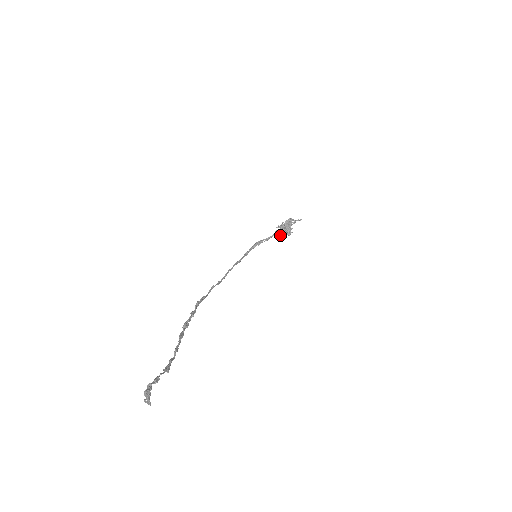
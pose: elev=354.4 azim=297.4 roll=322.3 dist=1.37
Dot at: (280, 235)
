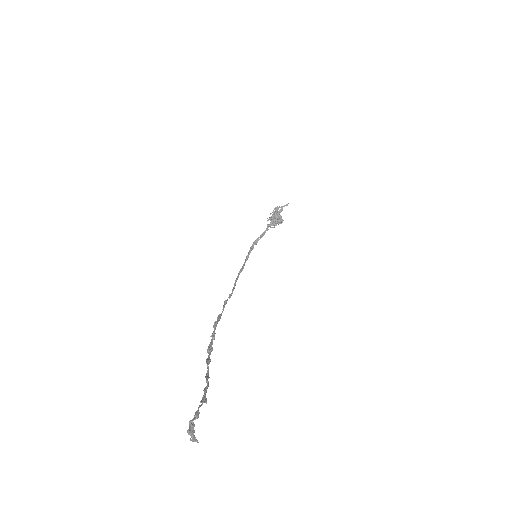
Dot at: (273, 227)
